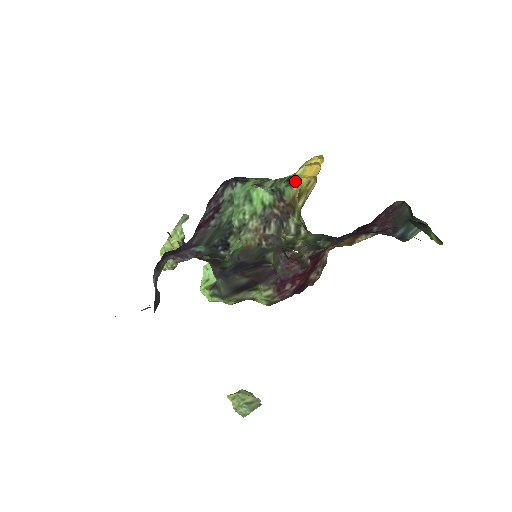
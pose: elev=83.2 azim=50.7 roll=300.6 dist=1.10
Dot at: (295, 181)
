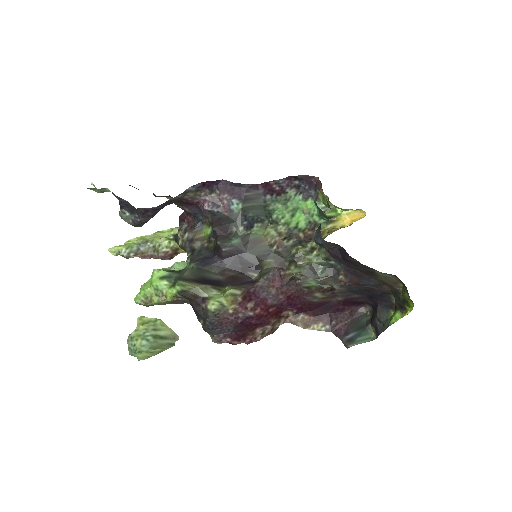
Dot at: (333, 222)
